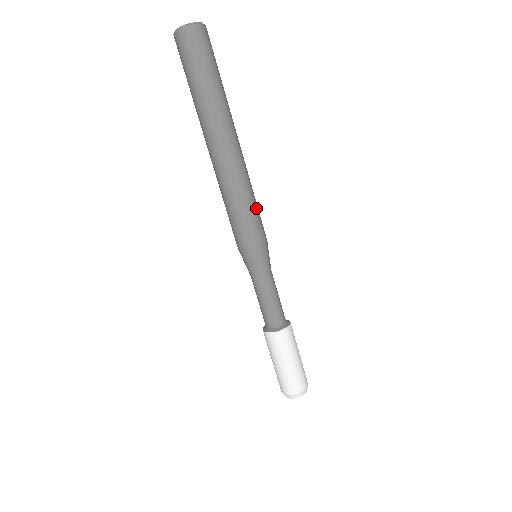
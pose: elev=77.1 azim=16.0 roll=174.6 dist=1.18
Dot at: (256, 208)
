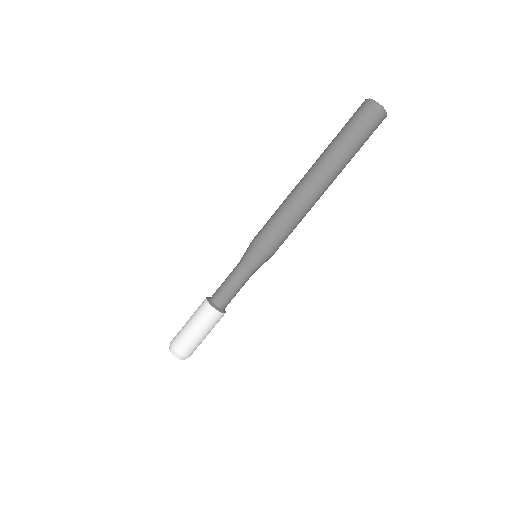
Dot at: (288, 231)
